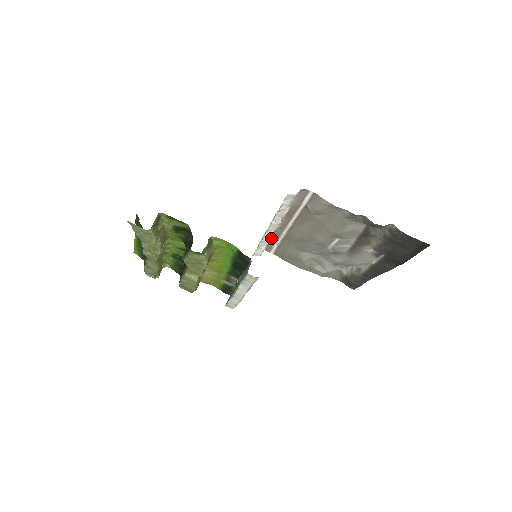
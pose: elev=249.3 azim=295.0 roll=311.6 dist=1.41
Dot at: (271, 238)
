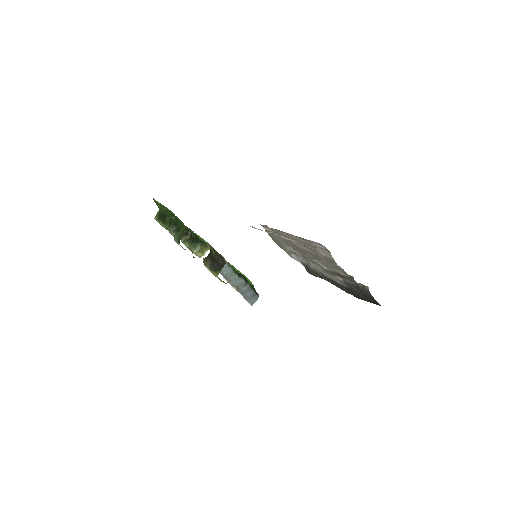
Dot at: (271, 228)
